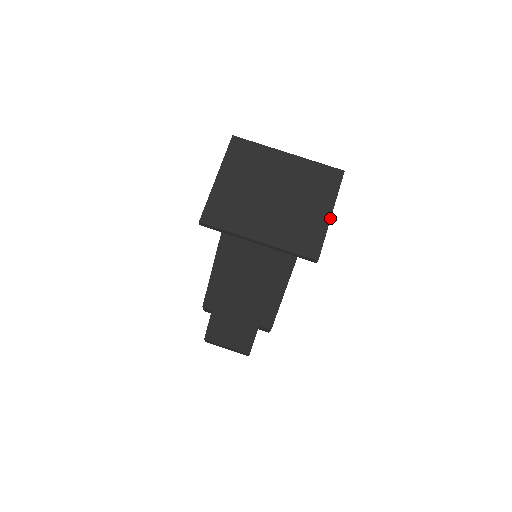
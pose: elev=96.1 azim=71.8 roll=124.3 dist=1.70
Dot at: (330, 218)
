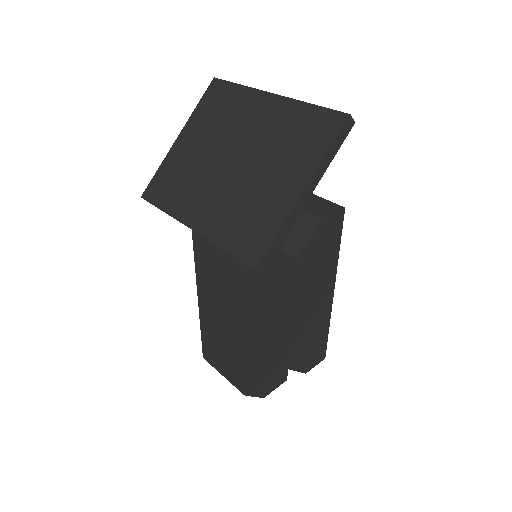
Dot at: (298, 198)
